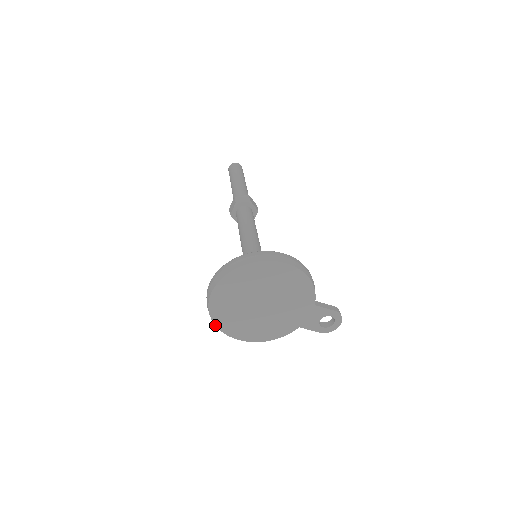
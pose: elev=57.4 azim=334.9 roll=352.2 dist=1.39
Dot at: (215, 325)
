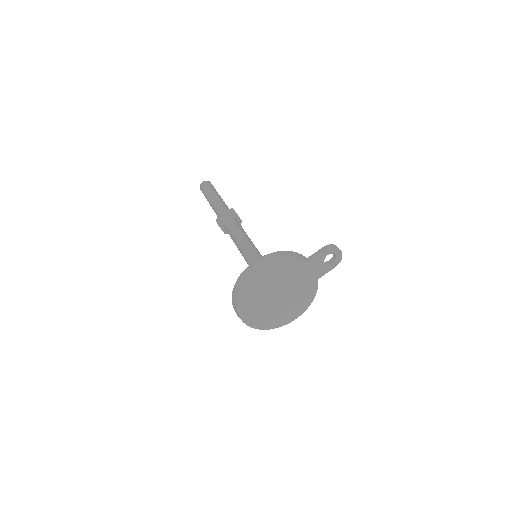
Dot at: occluded
